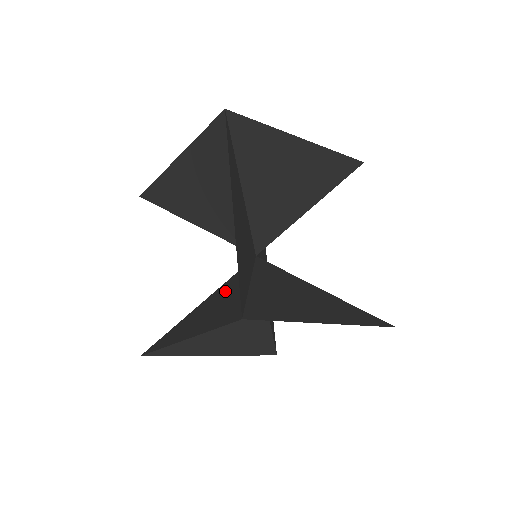
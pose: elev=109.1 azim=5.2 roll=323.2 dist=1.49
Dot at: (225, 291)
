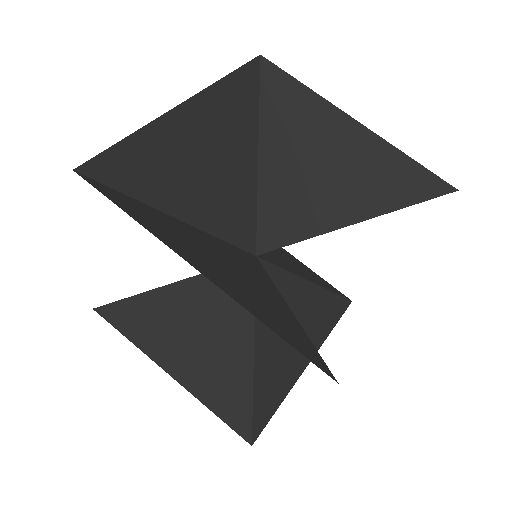
Dot at: occluded
